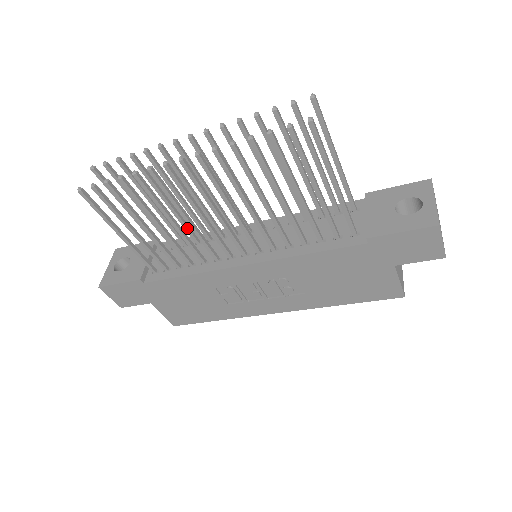
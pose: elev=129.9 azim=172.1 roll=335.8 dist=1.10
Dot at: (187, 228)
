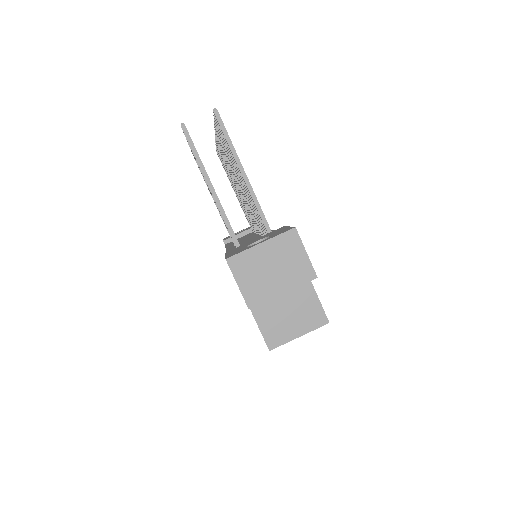
Dot at: (247, 215)
